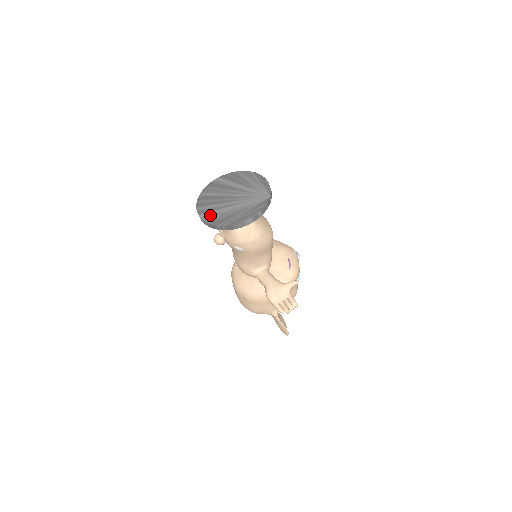
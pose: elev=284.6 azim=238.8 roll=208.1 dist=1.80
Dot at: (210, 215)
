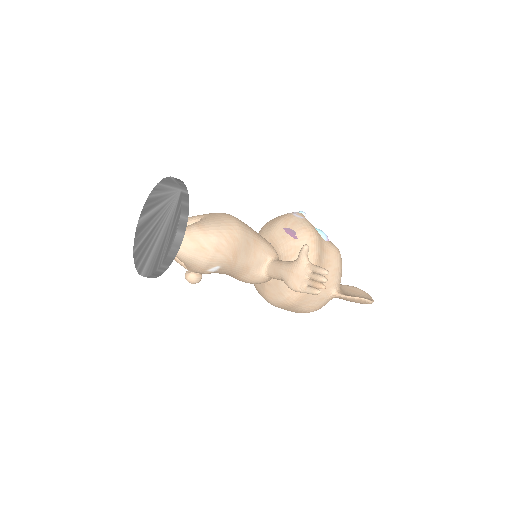
Dot at: (147, 265)
